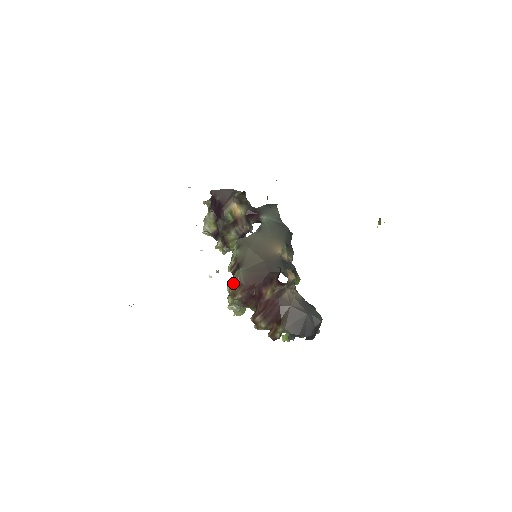
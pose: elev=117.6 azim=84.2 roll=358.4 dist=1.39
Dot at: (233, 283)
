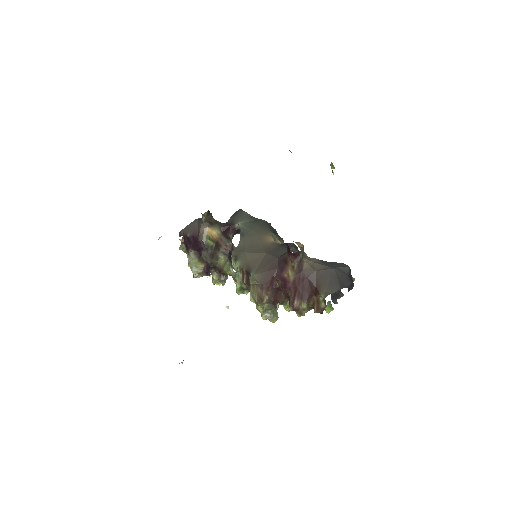
Dot at: (253, 291)
